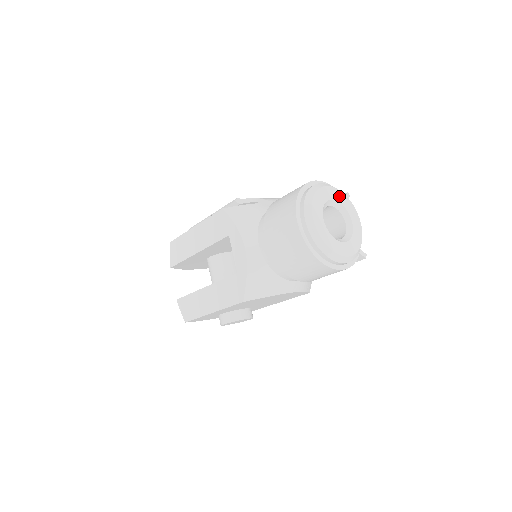
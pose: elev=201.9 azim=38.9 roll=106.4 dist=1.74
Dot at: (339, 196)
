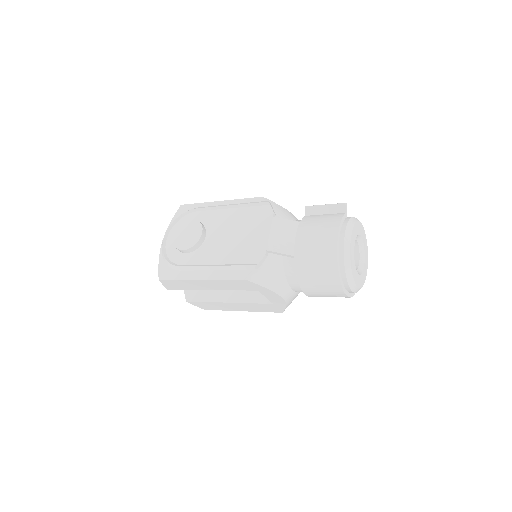
Dot at: (354, 233)
